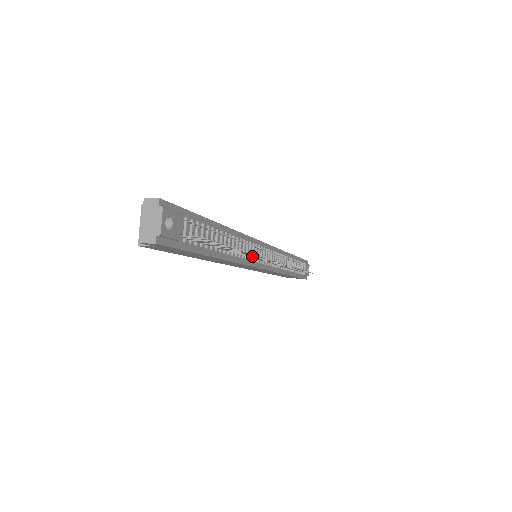
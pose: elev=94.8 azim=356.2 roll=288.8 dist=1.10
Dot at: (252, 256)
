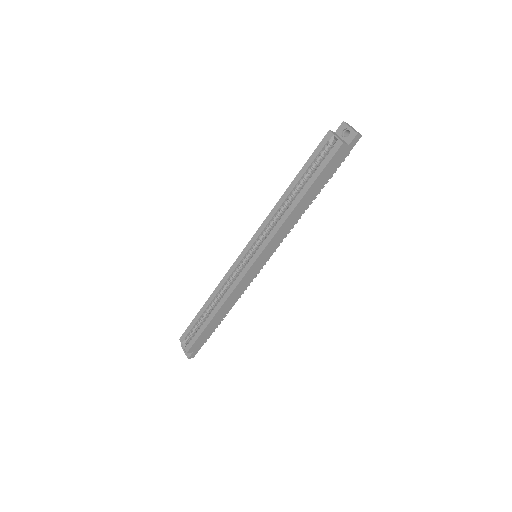
Dot at: occluded
